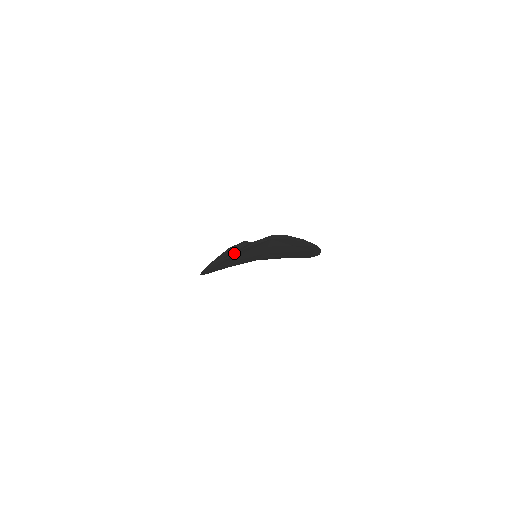
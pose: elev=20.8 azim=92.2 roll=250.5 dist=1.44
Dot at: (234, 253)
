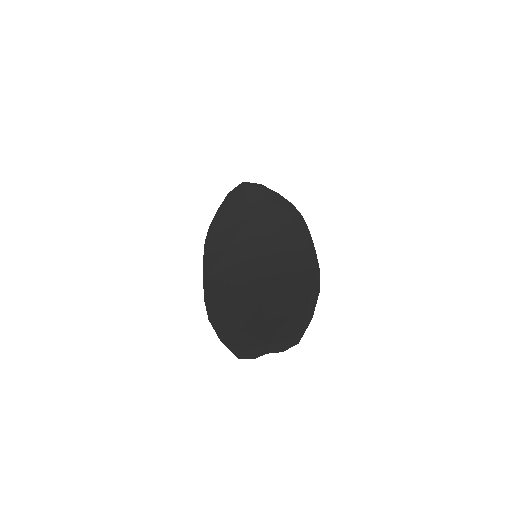
Dot at: (233, 350)
